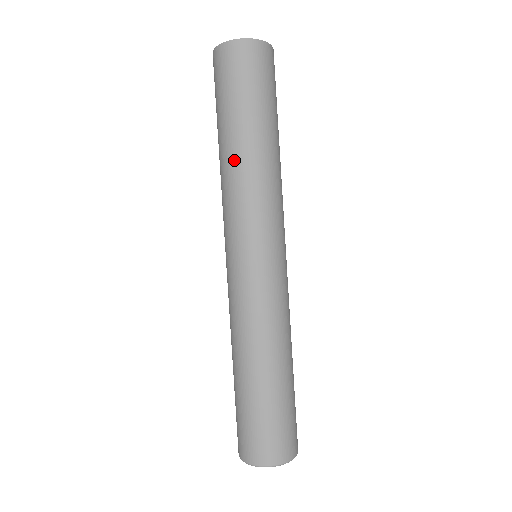
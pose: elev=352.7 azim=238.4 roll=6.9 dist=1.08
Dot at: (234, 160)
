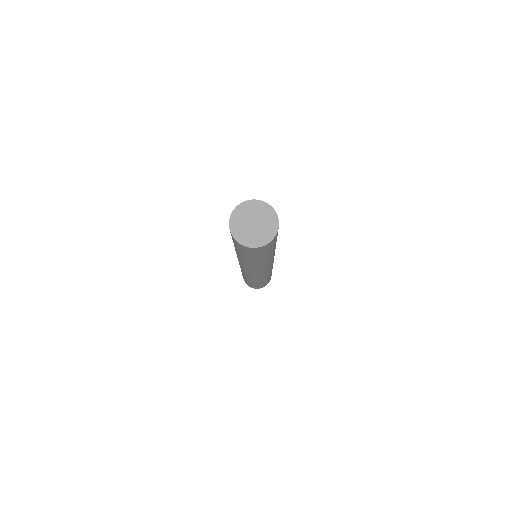
Dot at: (237, 254)
